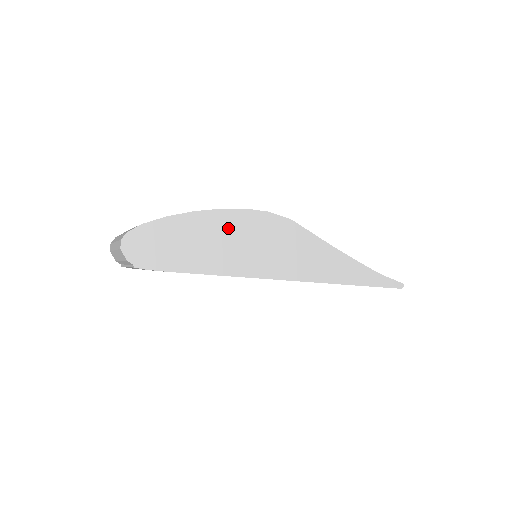
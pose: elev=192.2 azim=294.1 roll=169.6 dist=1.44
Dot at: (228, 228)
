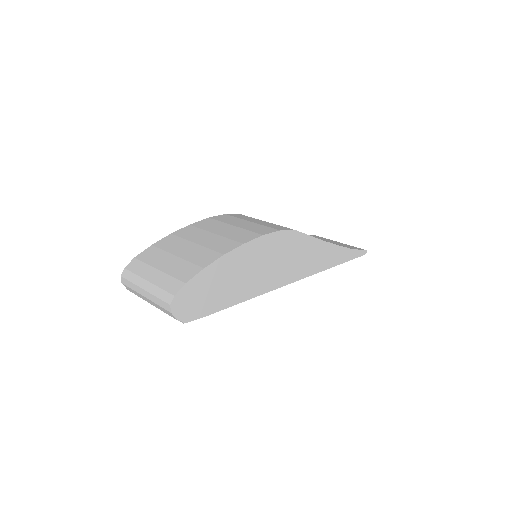
Dot at: (251, 258)
